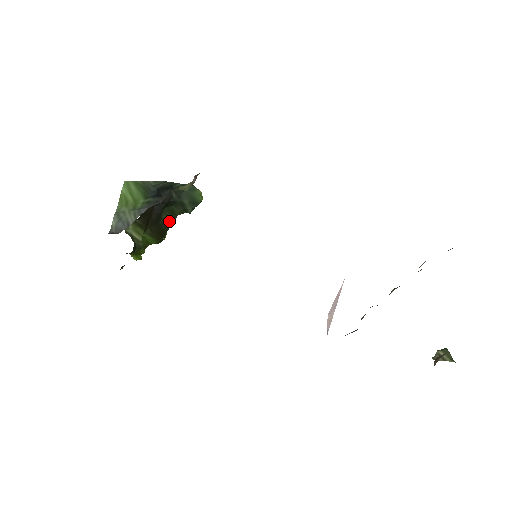
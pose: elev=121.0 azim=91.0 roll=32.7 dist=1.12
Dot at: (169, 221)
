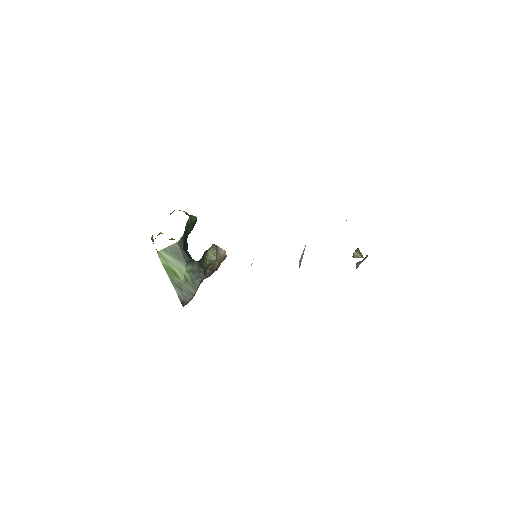
Dot at: occluded
